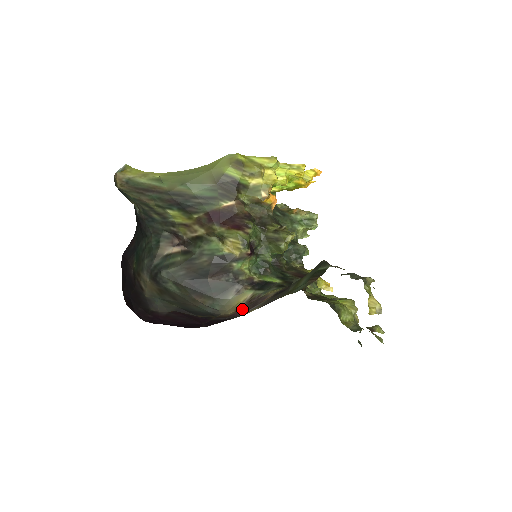
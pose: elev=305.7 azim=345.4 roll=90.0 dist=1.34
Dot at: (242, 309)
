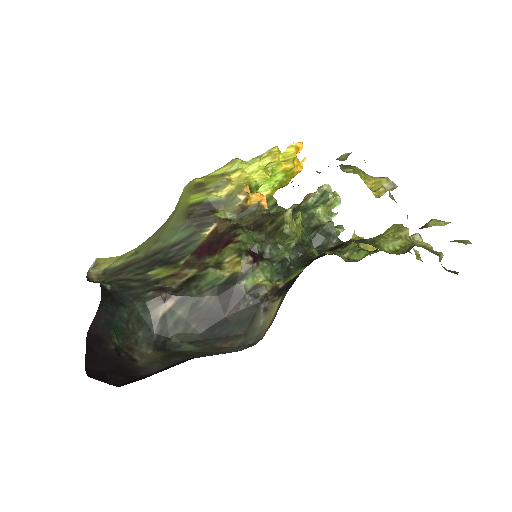
Dot at: occluded
